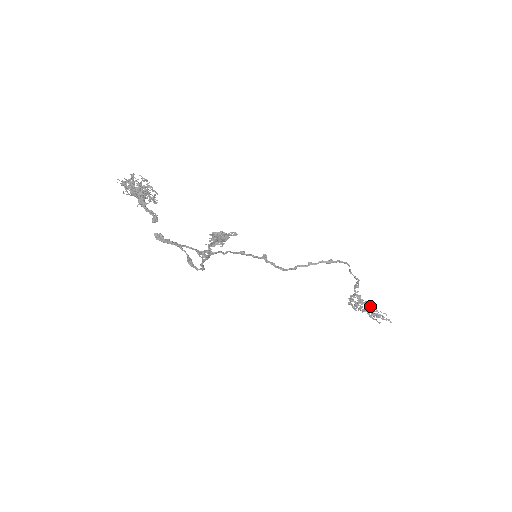
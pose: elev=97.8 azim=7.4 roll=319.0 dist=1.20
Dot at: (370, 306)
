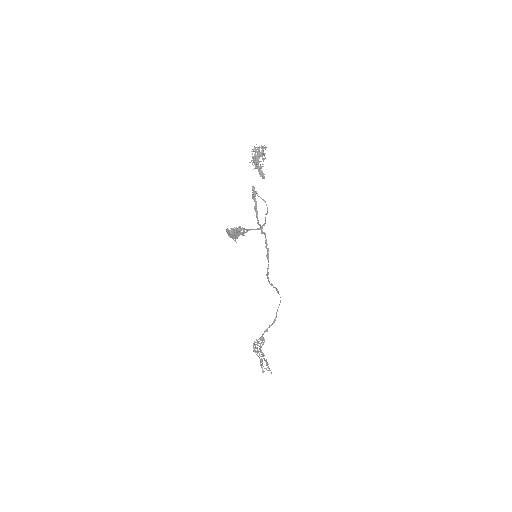
Dot at: occluded
